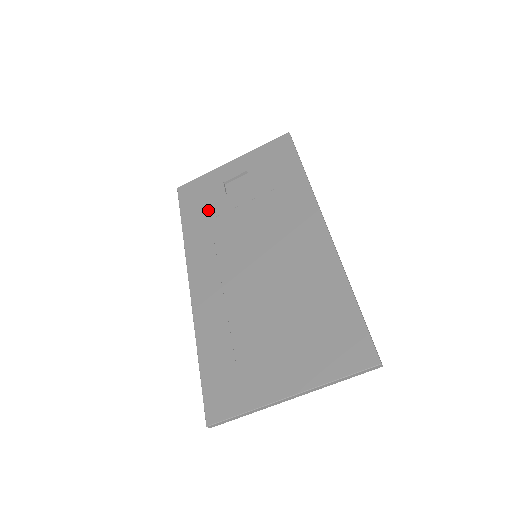
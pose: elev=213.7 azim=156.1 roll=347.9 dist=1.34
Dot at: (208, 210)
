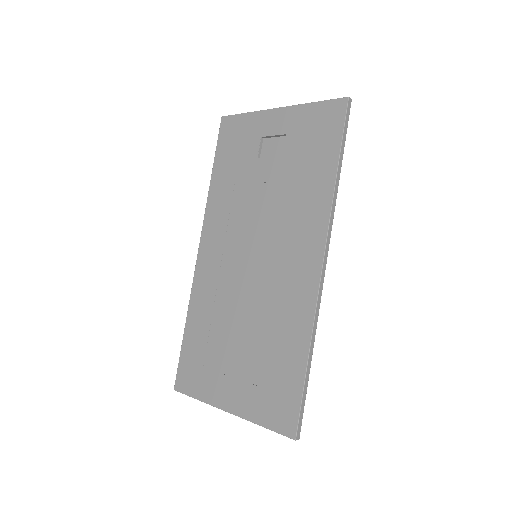
Dot at: (236, 169)
